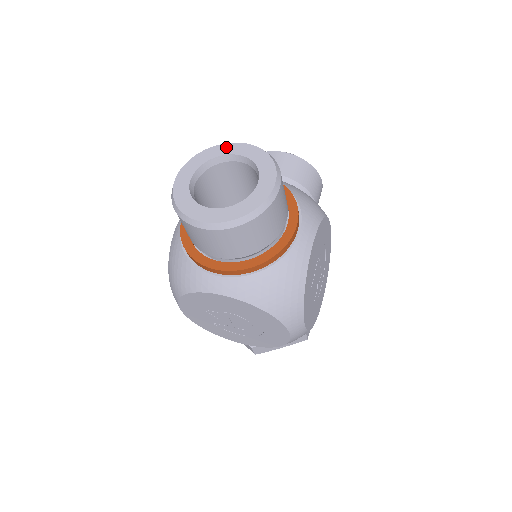
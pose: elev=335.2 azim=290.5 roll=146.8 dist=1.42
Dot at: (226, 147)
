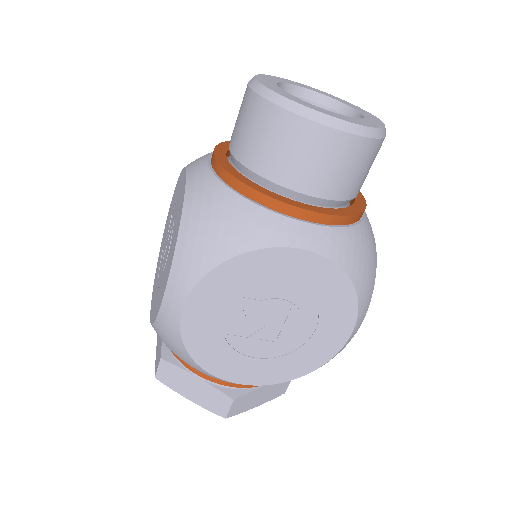
Dot at: (293, 82)
